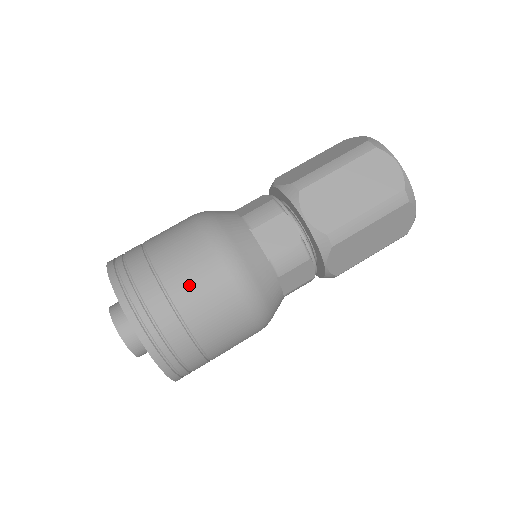
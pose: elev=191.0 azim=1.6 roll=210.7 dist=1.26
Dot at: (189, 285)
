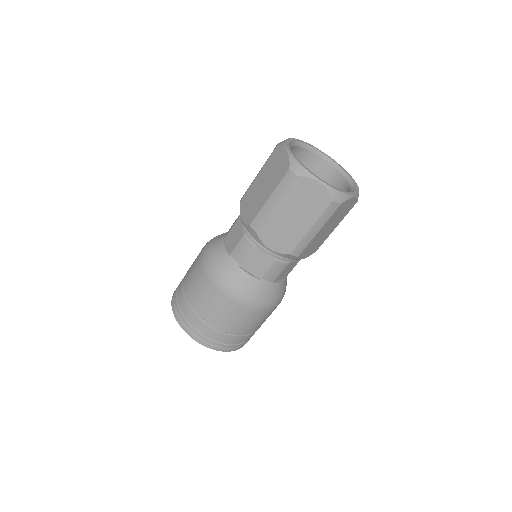
Dot at: (190, 282)
